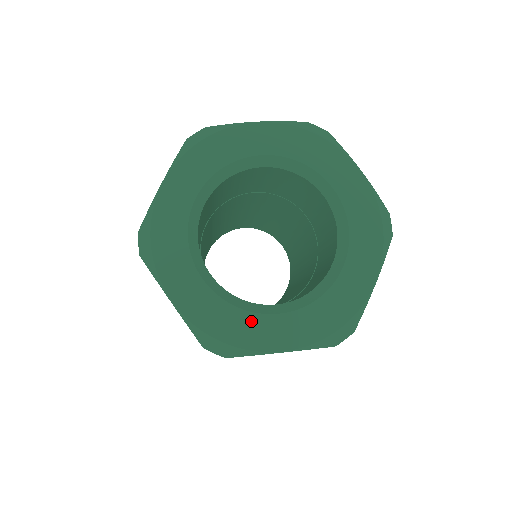
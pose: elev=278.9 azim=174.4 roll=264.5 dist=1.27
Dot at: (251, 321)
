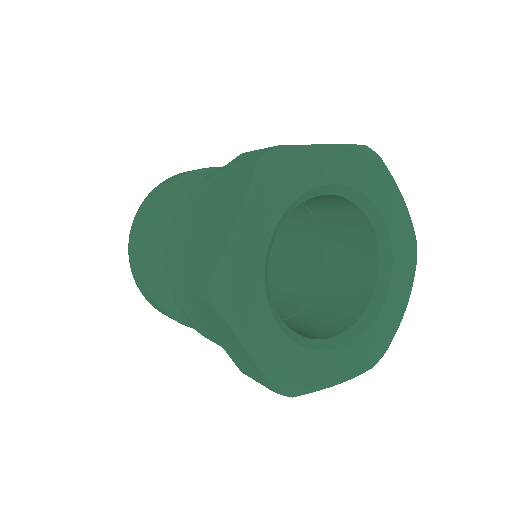
Dot at: (318, 360)
